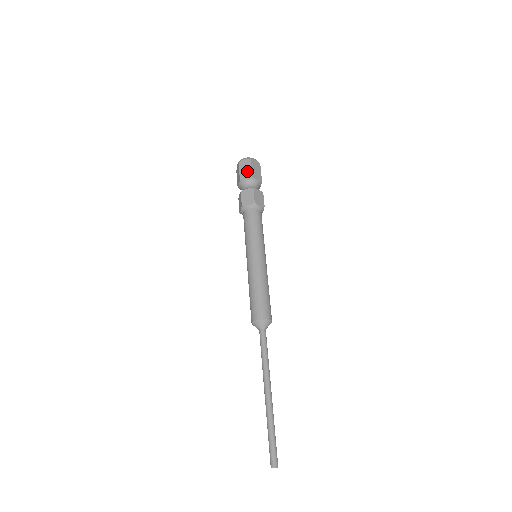
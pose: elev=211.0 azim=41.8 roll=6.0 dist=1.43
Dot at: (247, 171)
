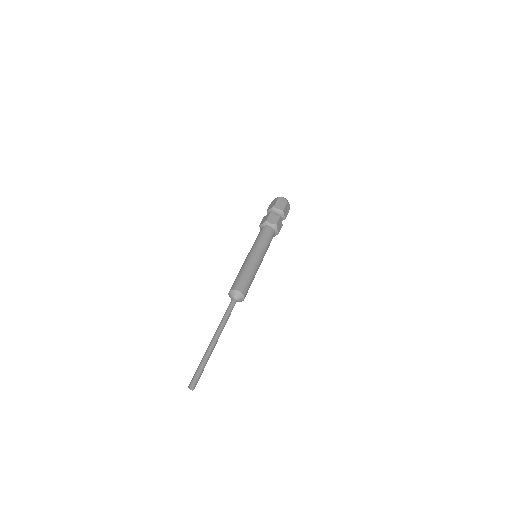
Dot at: (273, 204)
